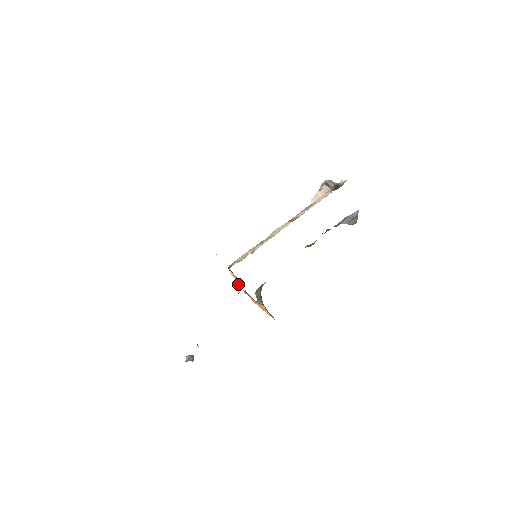
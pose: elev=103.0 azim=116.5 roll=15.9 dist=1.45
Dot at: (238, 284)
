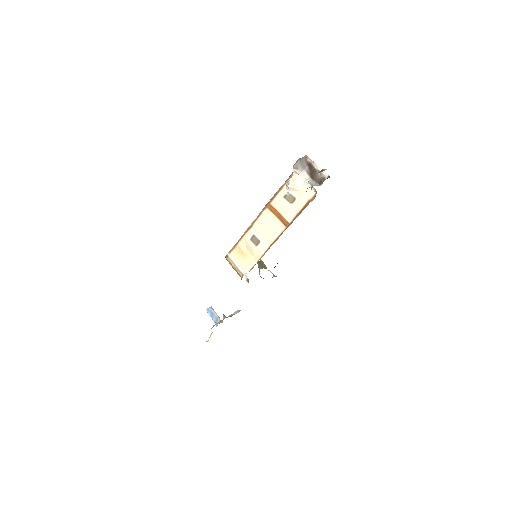
Dot at: occluded
